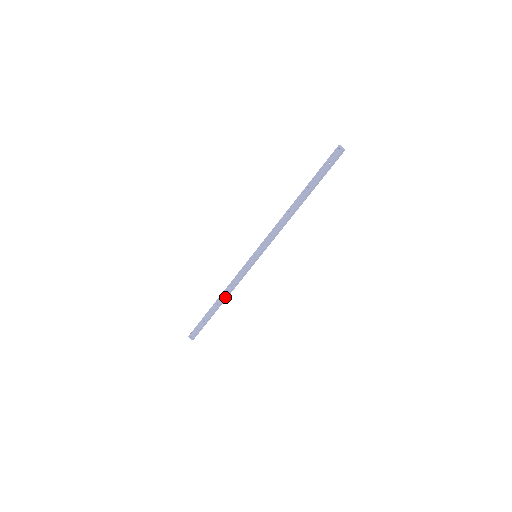
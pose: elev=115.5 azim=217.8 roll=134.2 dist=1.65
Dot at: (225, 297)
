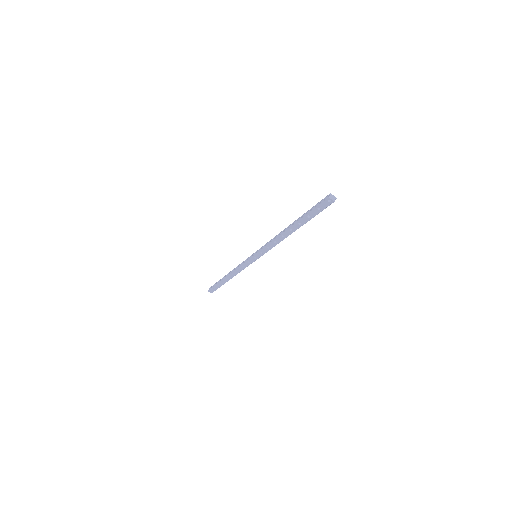
Dot at: occluded
